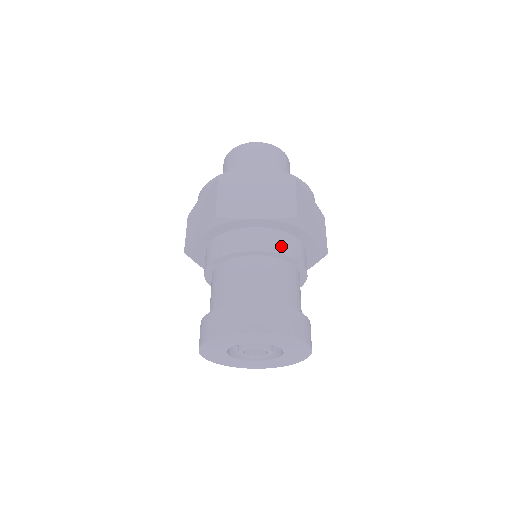
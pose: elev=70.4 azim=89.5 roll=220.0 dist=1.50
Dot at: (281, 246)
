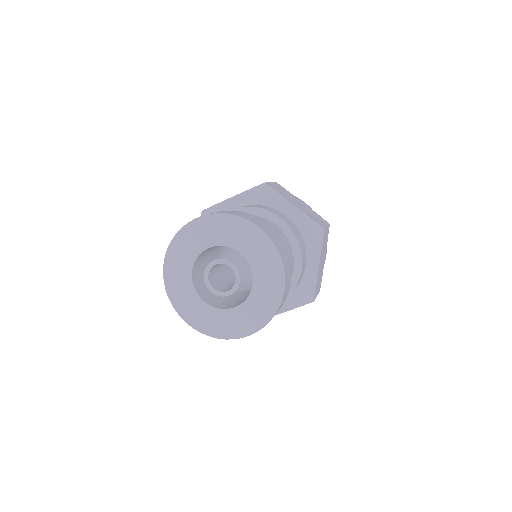
Dot at: (298, 237)
